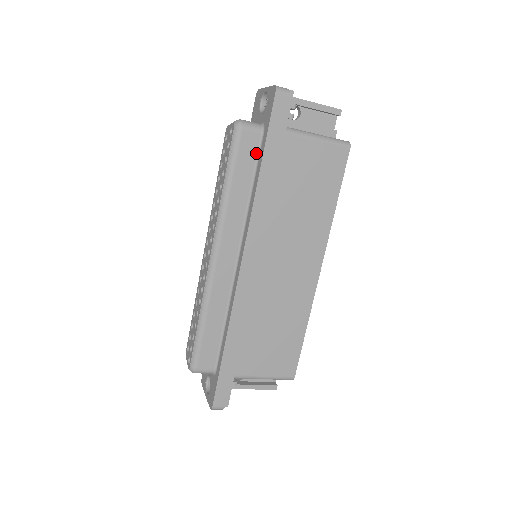
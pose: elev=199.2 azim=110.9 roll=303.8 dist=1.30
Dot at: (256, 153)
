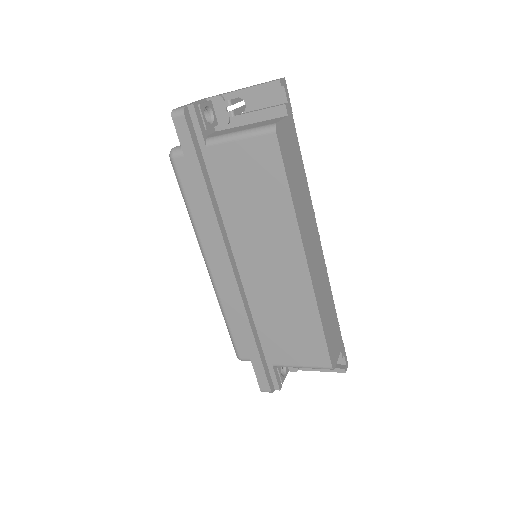
Dot at: occluded
